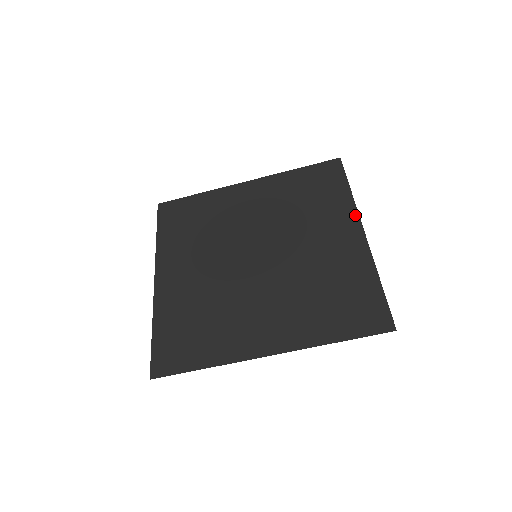
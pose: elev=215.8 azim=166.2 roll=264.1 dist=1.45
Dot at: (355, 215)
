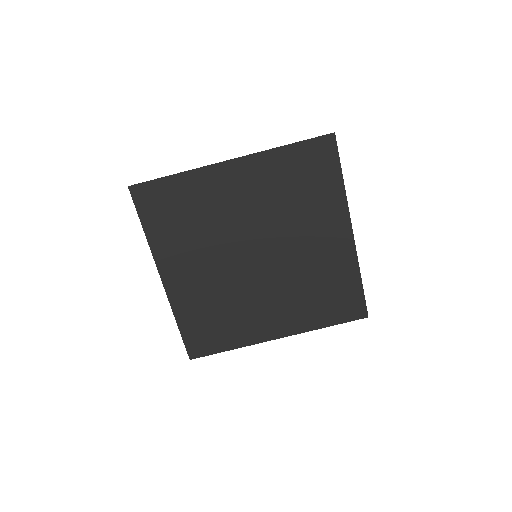
Dot at: (346, 214)
